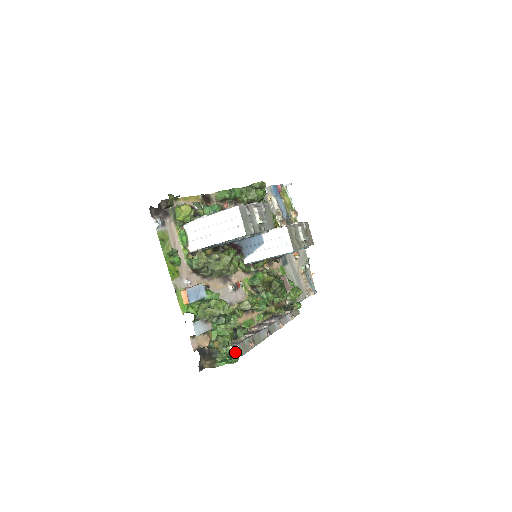
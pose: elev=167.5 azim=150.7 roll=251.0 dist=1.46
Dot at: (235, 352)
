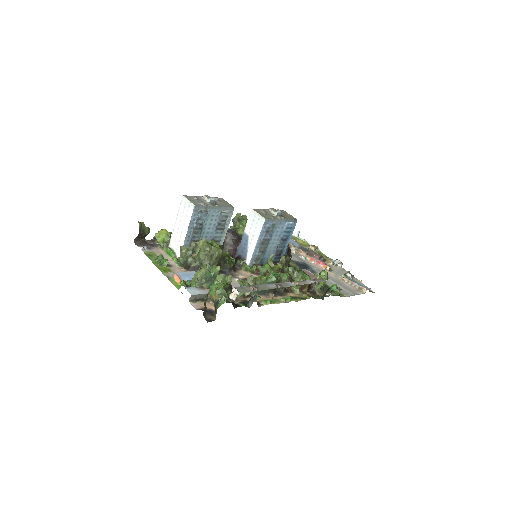
Dot at: (234, 294)
